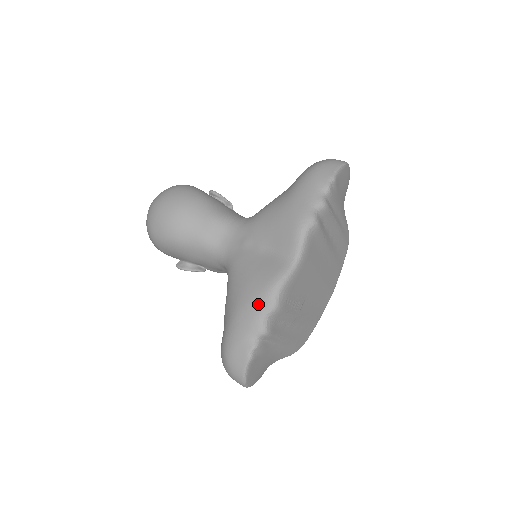
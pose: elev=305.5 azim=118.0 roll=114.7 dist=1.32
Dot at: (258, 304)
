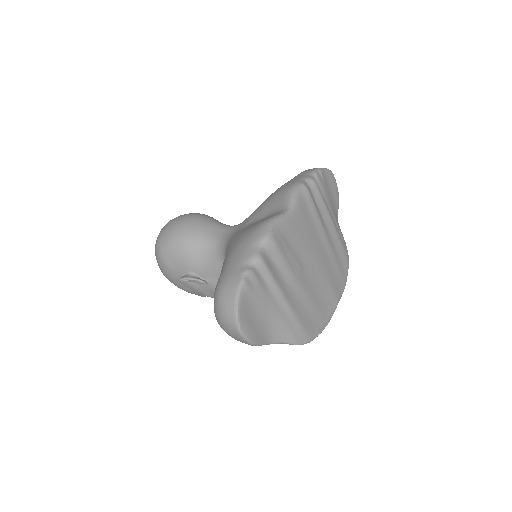
Dot at: (252, 237)
